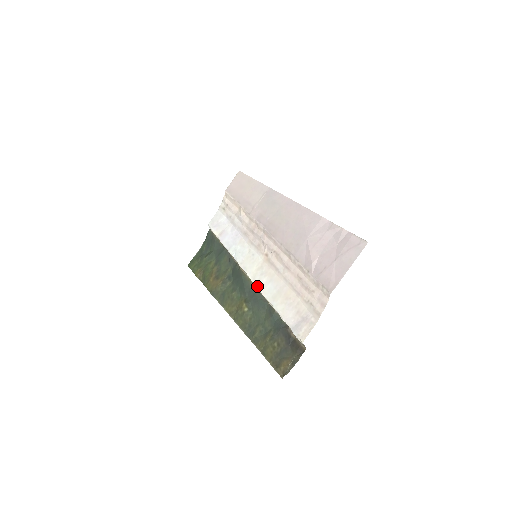
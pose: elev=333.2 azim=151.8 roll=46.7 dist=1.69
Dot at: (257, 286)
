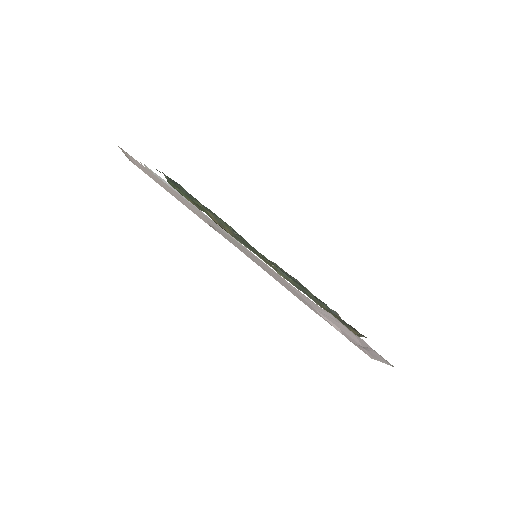
Dot at: occluded
